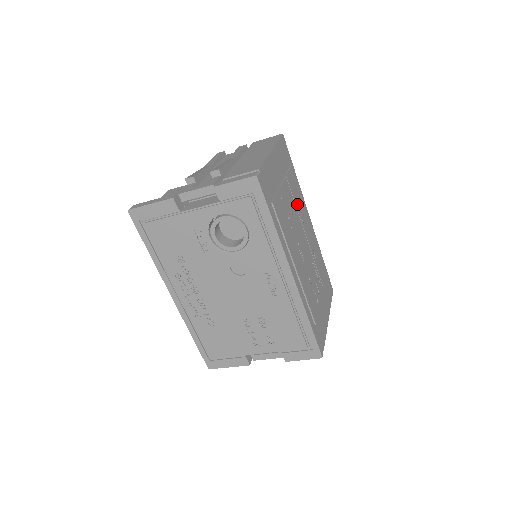
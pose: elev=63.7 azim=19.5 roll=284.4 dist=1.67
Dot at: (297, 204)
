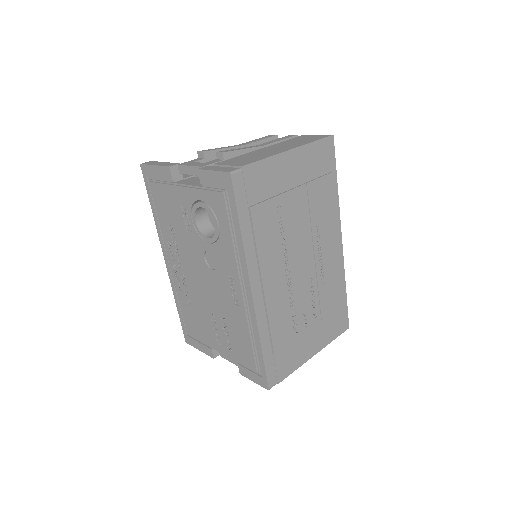
Dot at: (315, 219)
